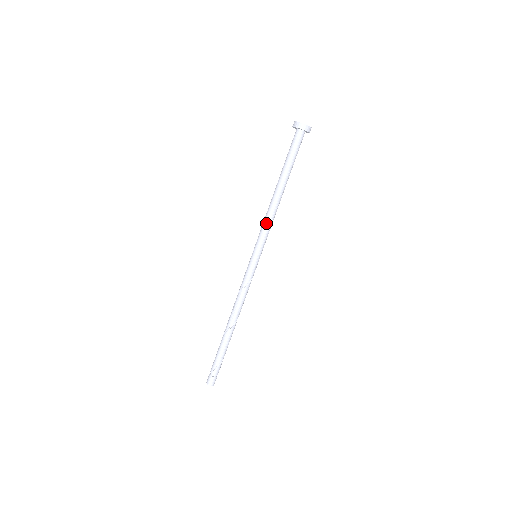
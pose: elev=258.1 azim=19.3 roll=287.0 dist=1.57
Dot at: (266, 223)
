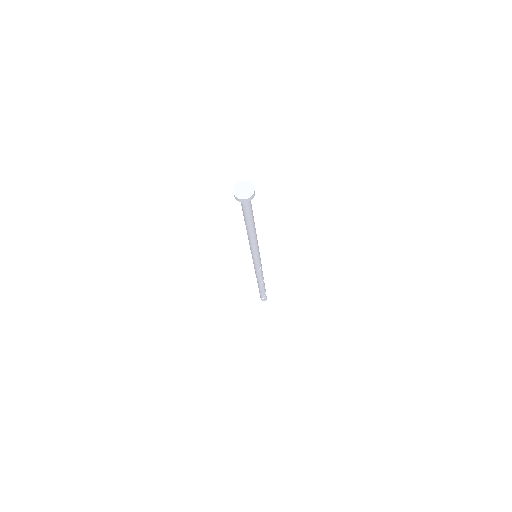
Dot at: (253, 246)
